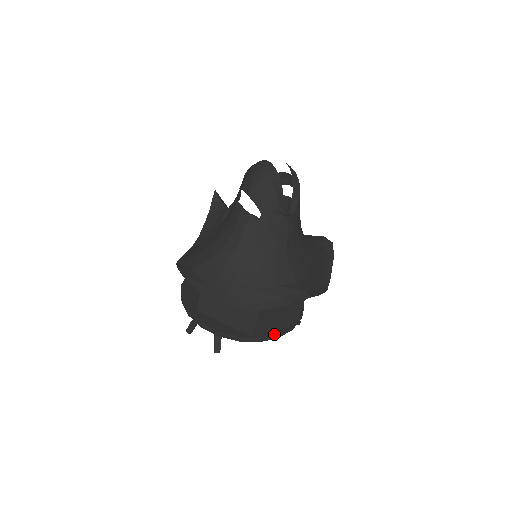
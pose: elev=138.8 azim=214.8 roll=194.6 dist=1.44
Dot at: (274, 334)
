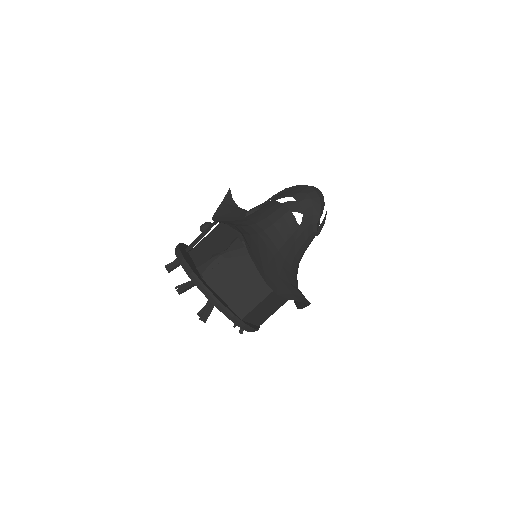
Dot at: (252, 326)
